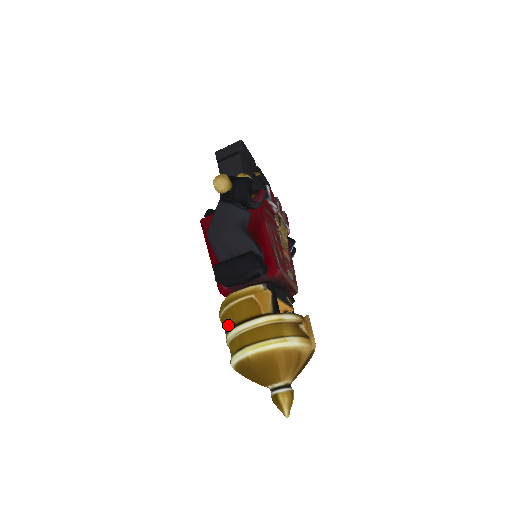
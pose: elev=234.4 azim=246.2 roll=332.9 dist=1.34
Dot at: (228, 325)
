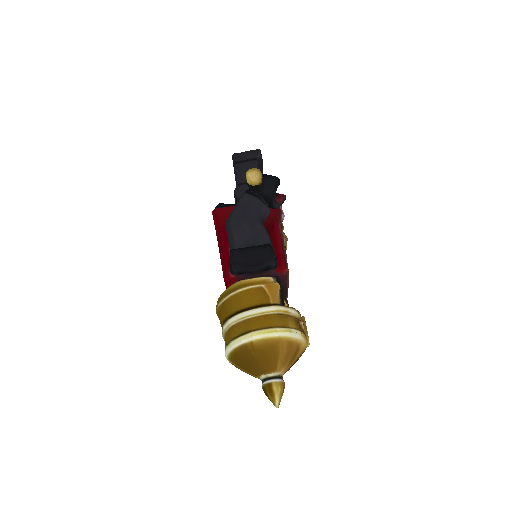
Dot at: (231, 311)
